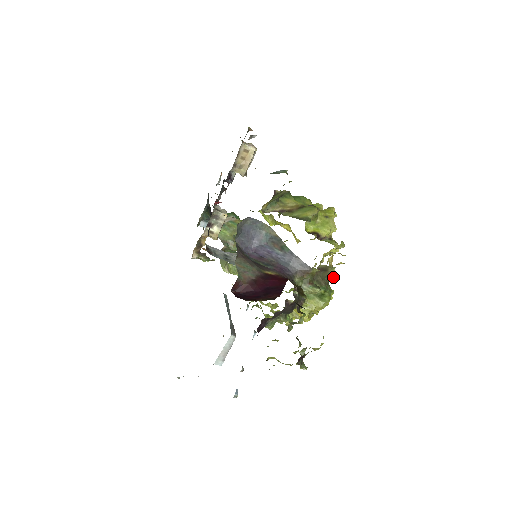
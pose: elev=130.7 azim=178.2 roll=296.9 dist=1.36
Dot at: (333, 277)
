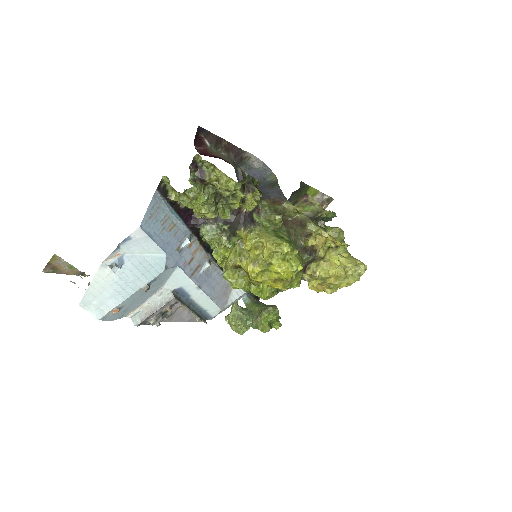
Dot at: (308, 237)
